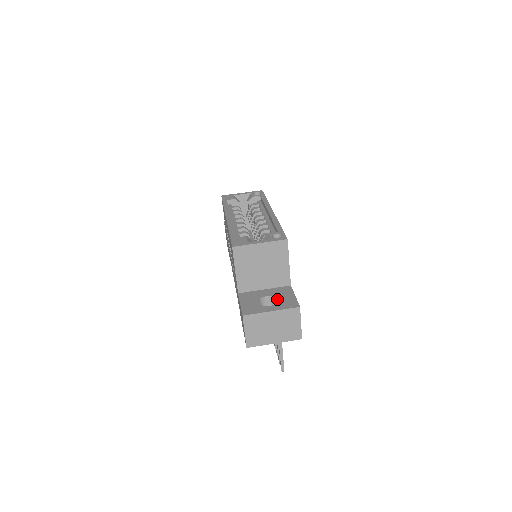
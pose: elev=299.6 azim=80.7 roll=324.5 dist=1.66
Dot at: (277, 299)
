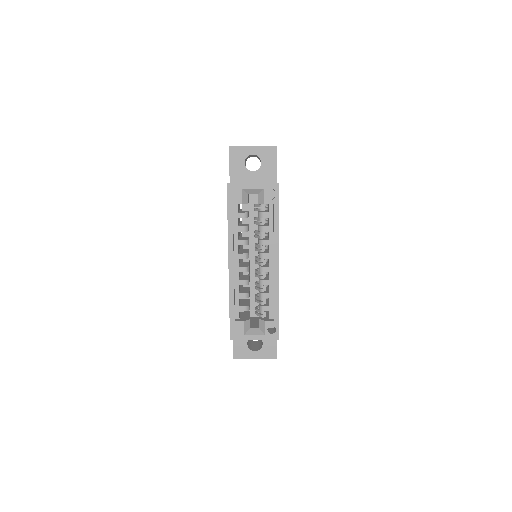
Dot at: occluded
